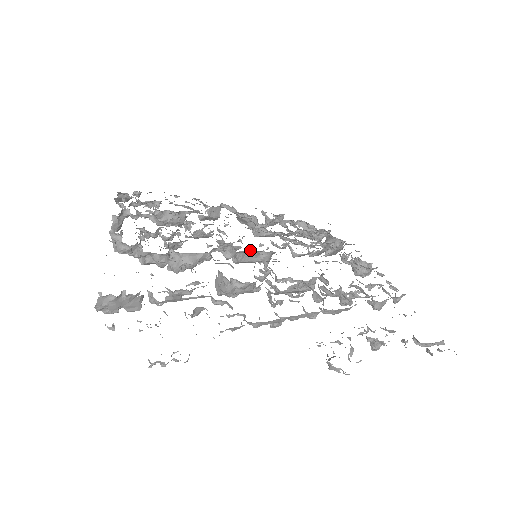
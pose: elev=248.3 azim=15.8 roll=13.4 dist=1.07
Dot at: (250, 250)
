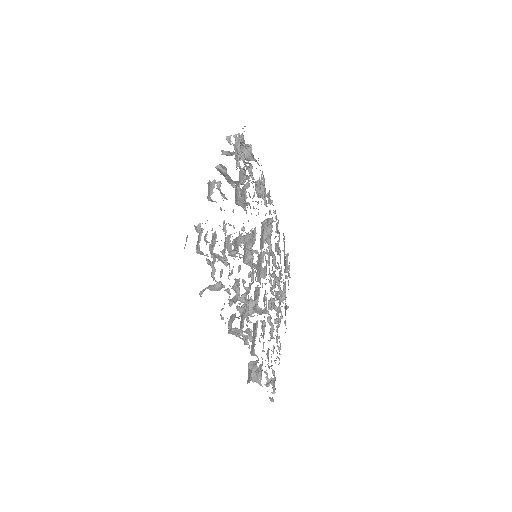
Dot at: occluded
